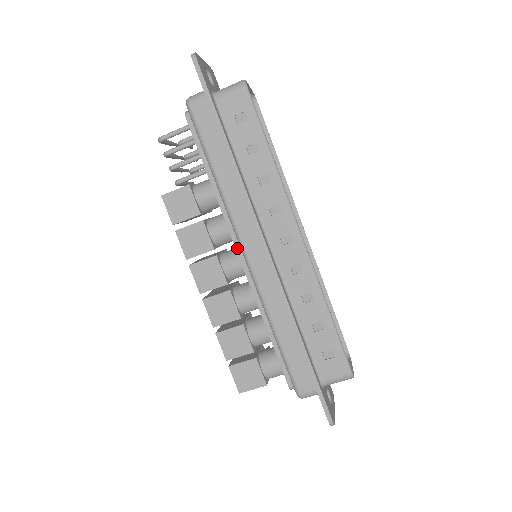
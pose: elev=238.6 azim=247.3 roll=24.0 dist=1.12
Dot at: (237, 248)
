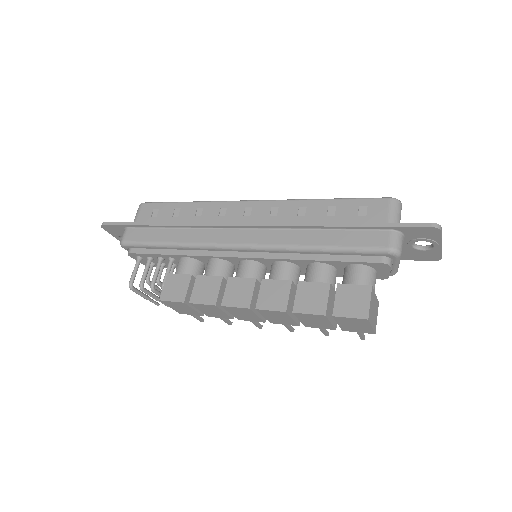
Dot at: (233, 256)
